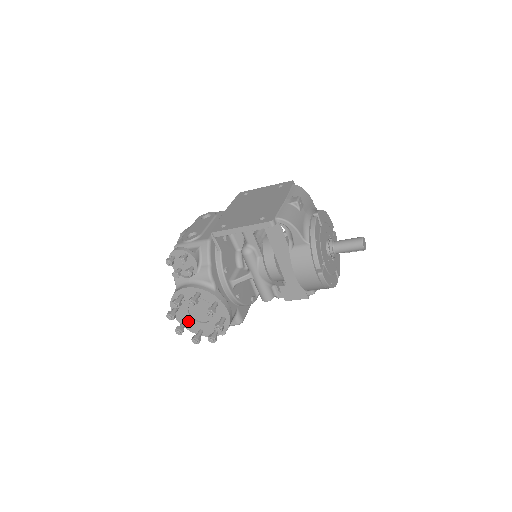
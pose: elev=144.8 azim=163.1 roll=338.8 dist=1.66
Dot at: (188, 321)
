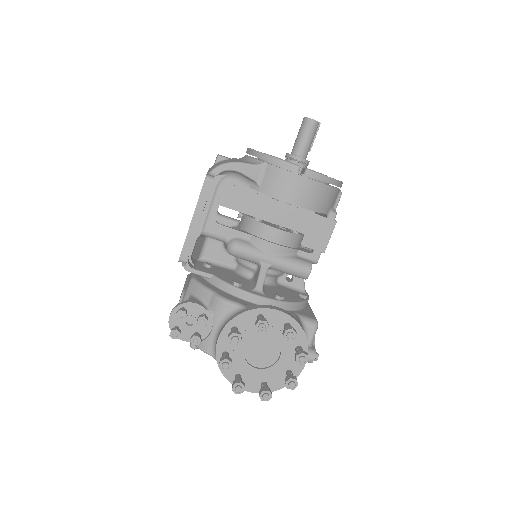
Dot at: (265, 379)
